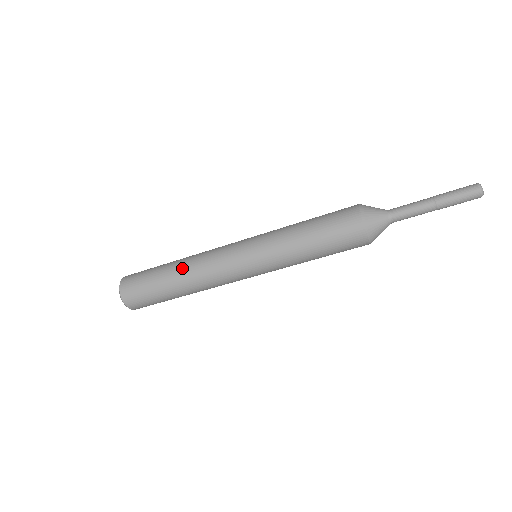
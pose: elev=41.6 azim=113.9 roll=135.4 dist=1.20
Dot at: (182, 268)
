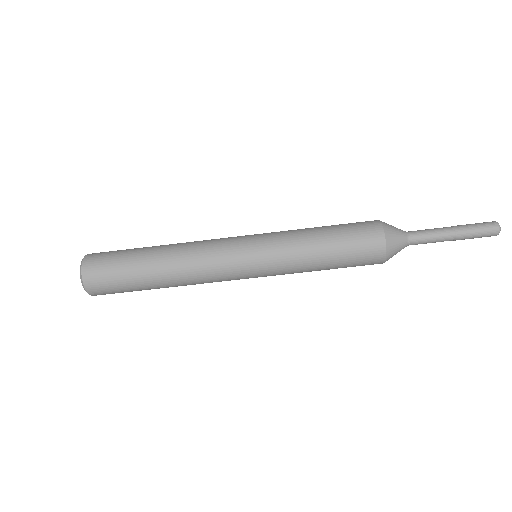
Dot at: (172, 244)
